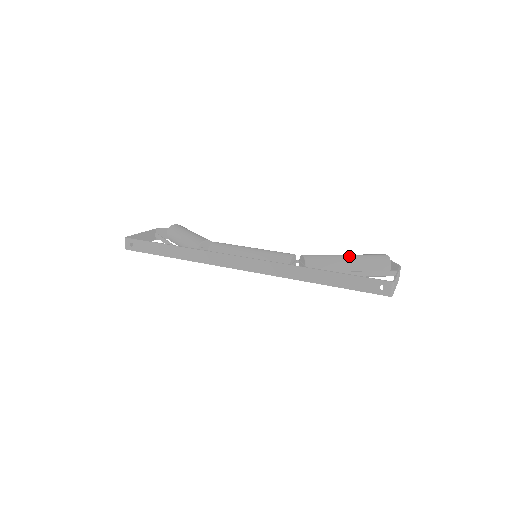
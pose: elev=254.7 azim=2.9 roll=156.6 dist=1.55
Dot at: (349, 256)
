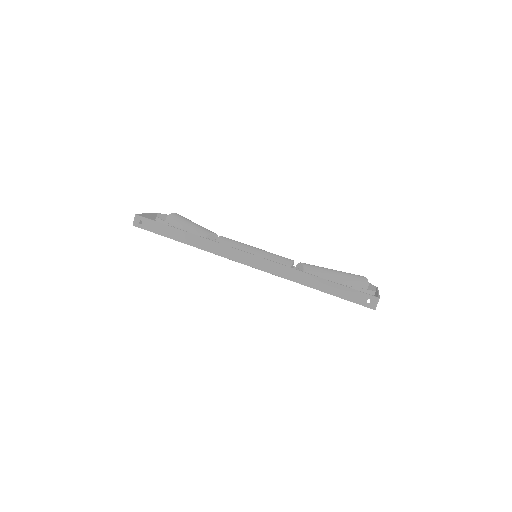
Dot at: (337, 271)
